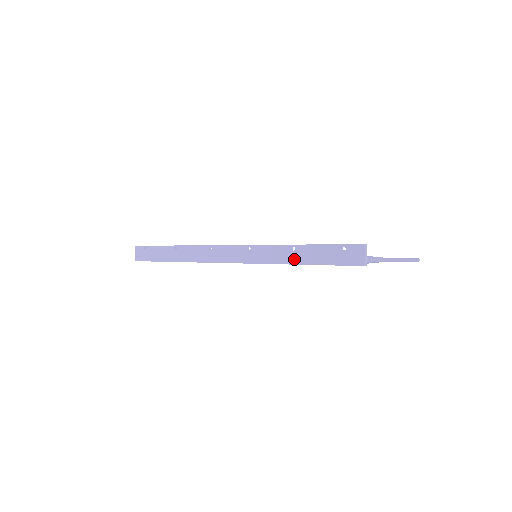
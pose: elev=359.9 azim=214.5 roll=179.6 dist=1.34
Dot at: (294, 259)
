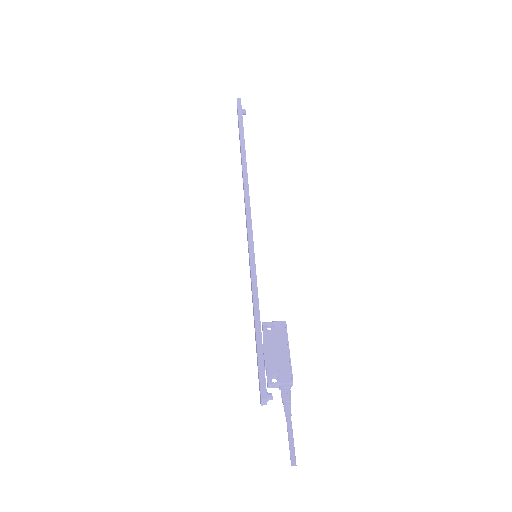
Dot at: (253, 311)
